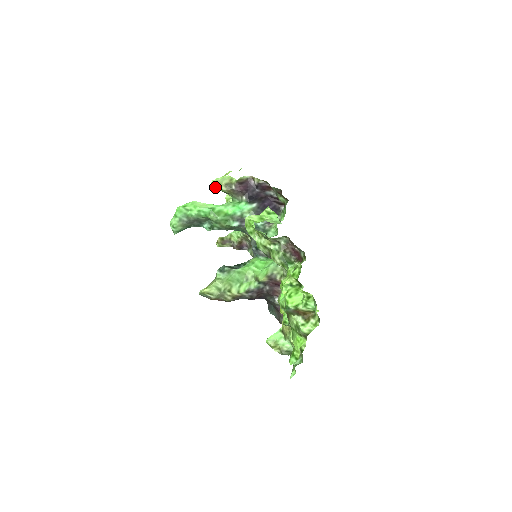
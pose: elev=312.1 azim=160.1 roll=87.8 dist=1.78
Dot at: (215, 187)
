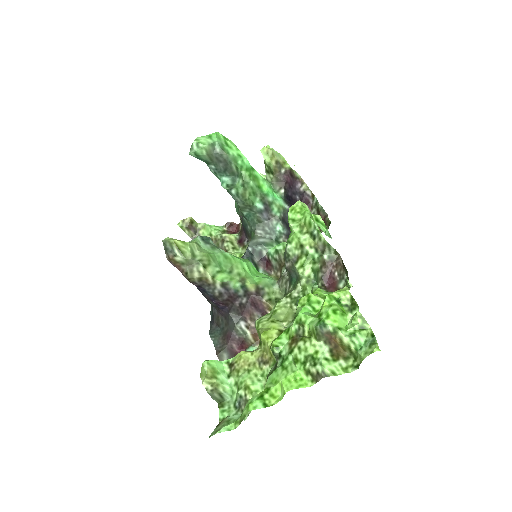
Dot at: (265, 154)
